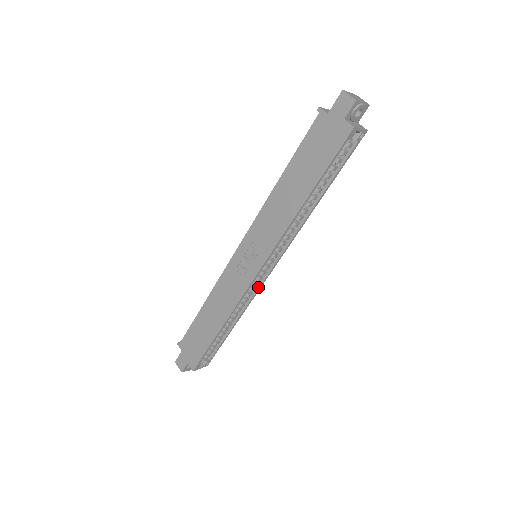
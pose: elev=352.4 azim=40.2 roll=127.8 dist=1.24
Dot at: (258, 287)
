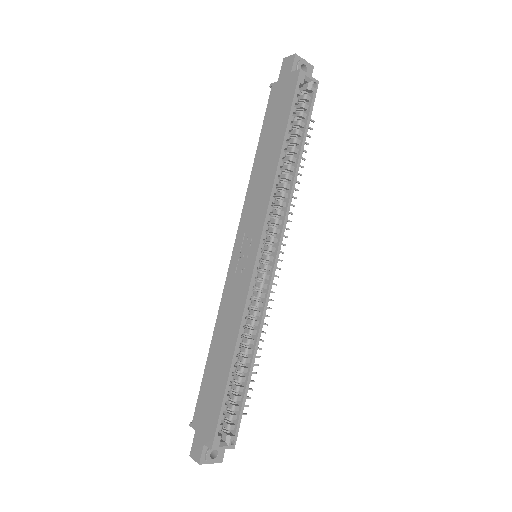
Dot at: (267, 290)
